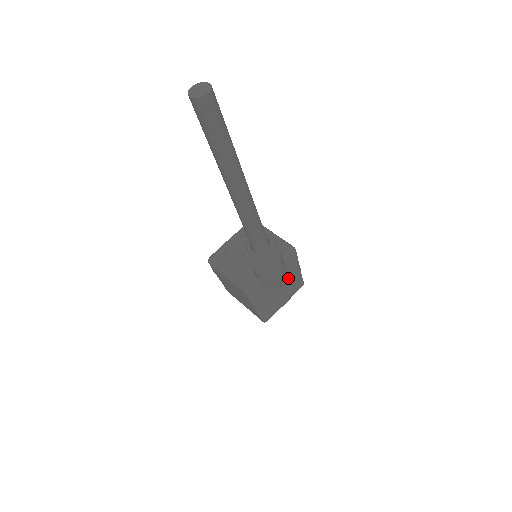
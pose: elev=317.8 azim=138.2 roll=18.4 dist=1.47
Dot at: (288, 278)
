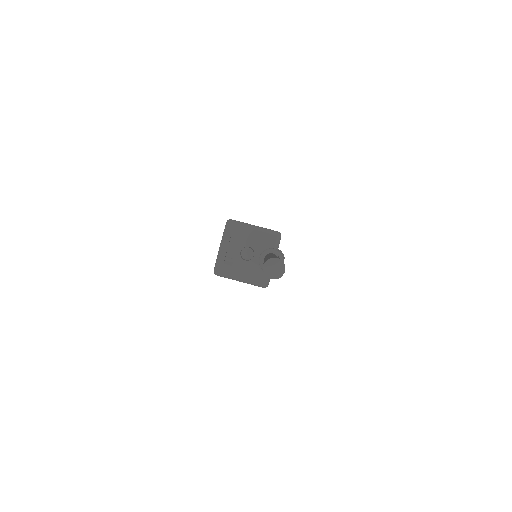
Dot at: occluded
